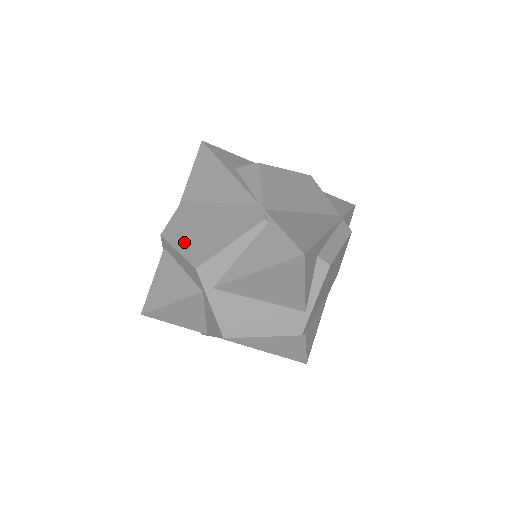
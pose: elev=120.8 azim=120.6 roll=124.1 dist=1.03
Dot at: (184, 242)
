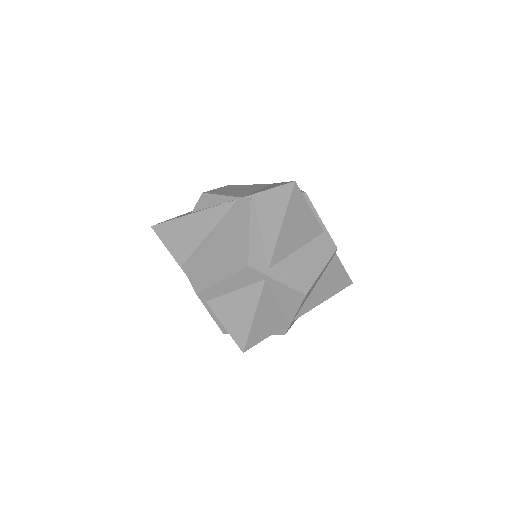
Dot at: (219, 272)
